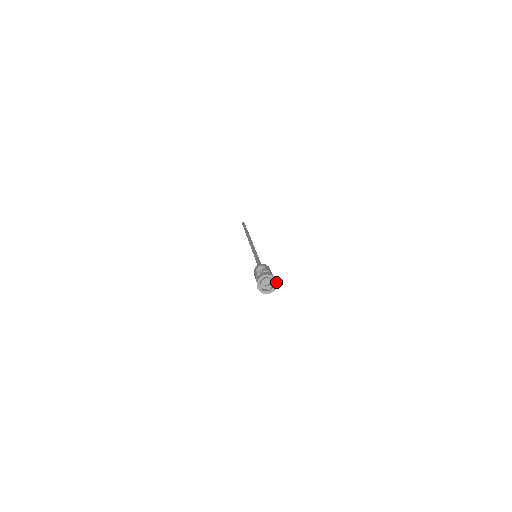
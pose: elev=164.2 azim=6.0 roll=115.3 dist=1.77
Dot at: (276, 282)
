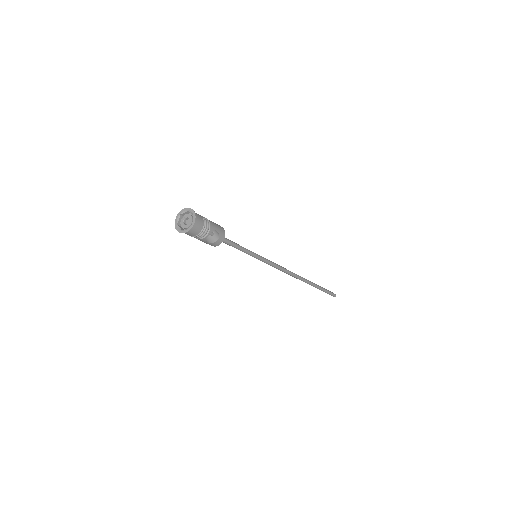
Dot at: (194, 213)
